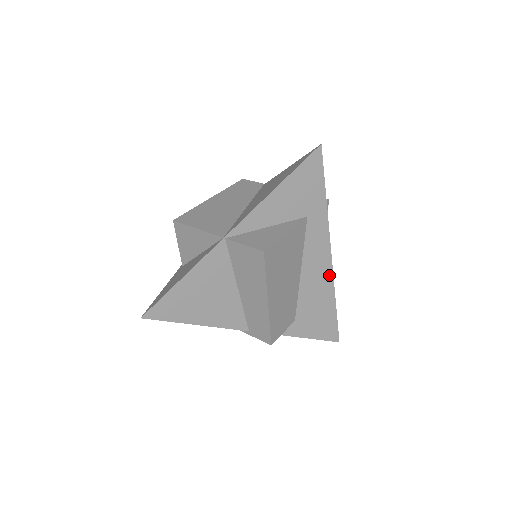
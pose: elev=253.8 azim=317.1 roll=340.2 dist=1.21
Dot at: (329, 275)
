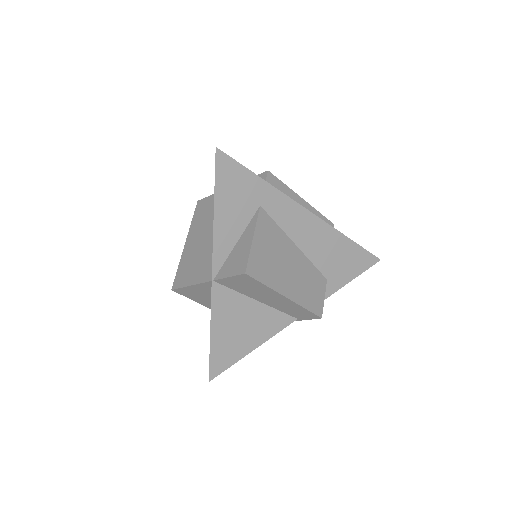
Dot at: (322, 225)
